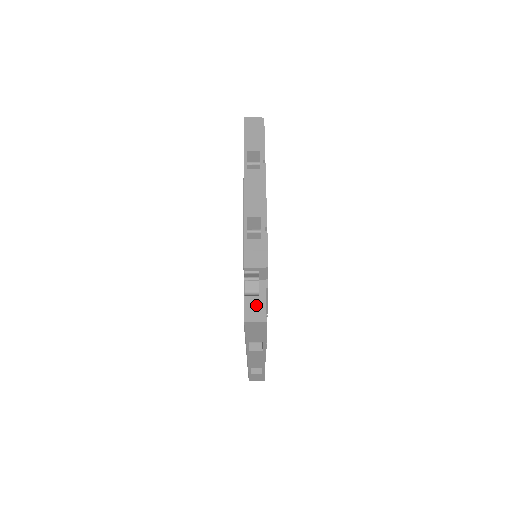
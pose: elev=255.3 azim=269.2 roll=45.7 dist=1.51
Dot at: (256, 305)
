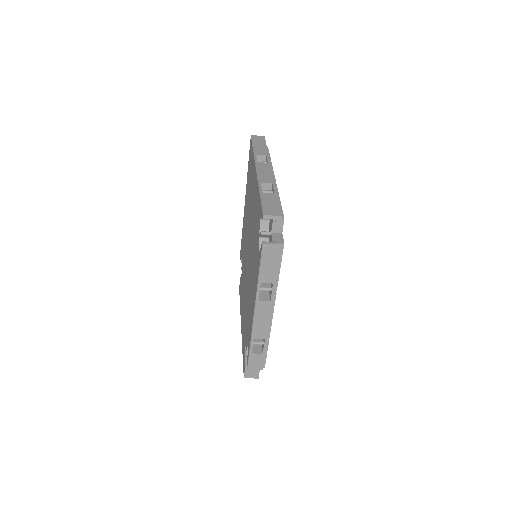
Dot at: (253, 371)
